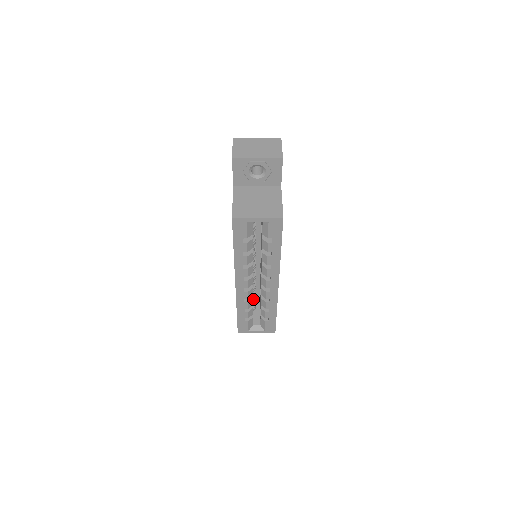
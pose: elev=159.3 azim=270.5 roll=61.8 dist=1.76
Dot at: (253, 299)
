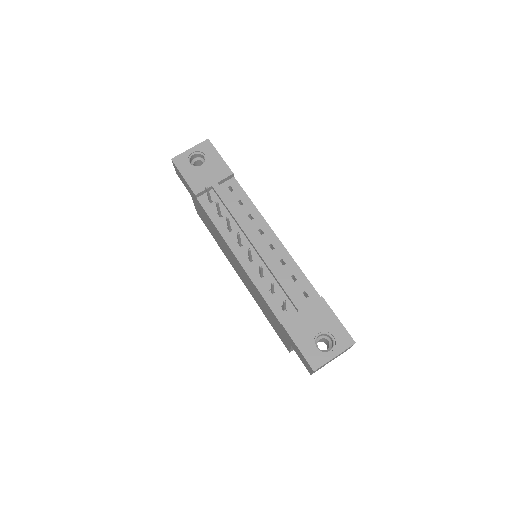
Dot at: occluded
